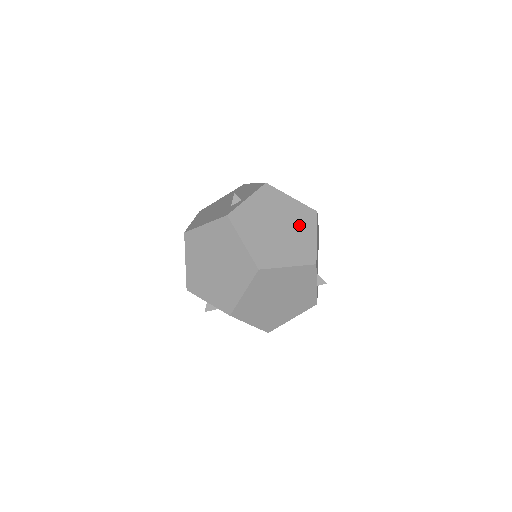
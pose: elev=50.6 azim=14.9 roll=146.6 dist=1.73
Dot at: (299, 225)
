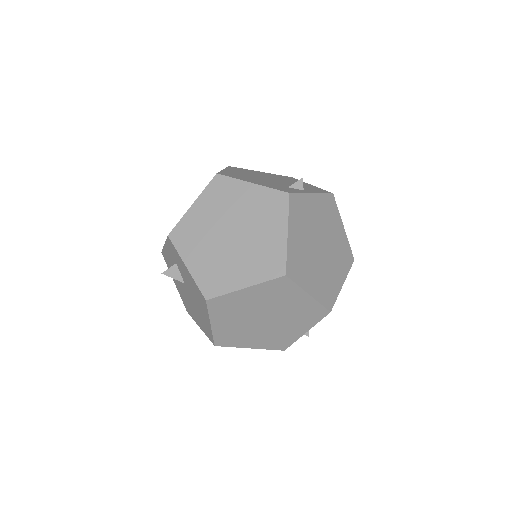
Dot at: (337, 260)
